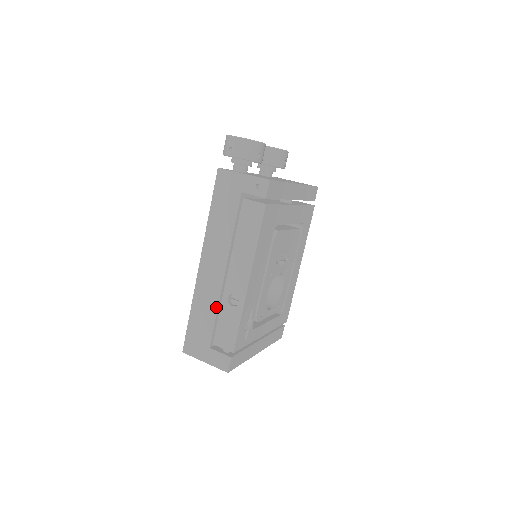
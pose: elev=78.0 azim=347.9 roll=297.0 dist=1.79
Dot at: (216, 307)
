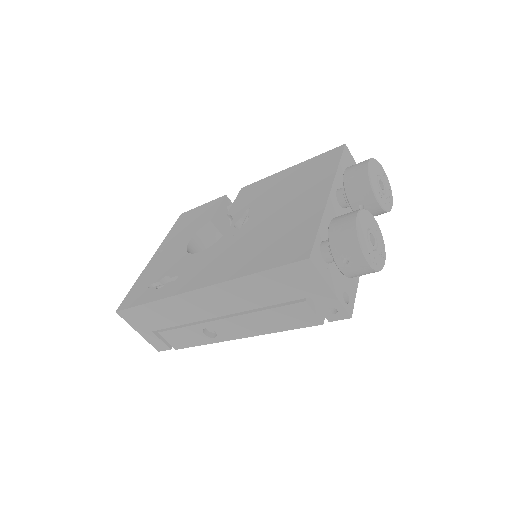
Dot at: (185, 322)
